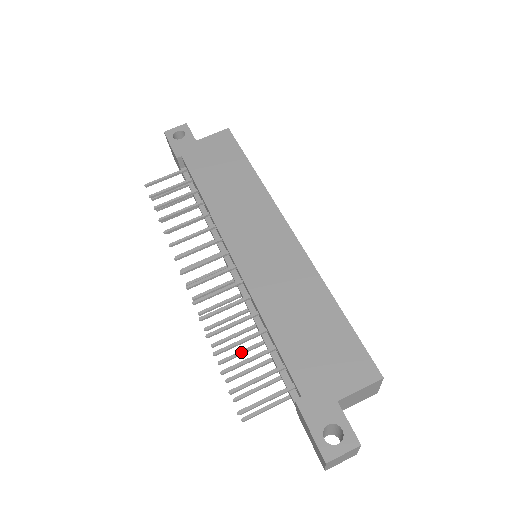
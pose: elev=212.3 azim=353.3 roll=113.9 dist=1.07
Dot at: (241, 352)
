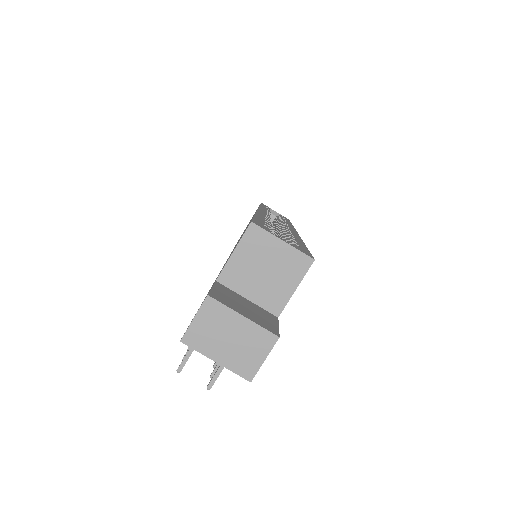
Dot at: occluded
